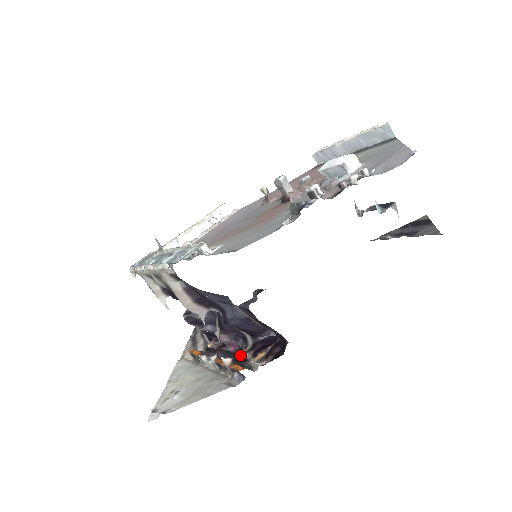
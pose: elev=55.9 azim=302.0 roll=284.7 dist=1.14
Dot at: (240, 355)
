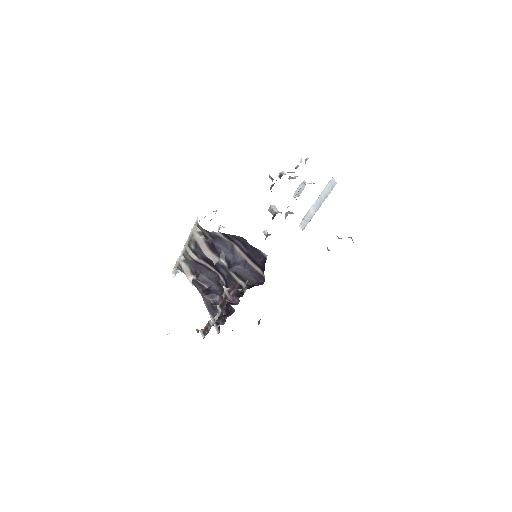
Dot at: (237, 289)
